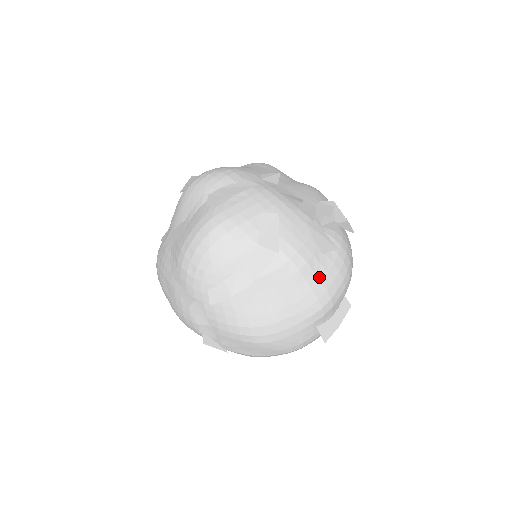
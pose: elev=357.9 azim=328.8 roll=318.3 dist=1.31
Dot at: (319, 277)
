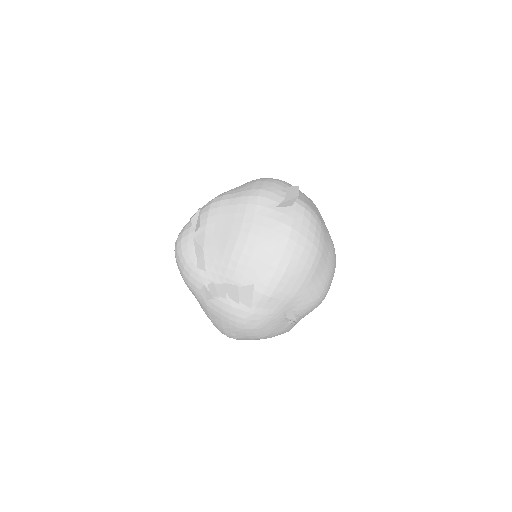
Dot at: (239, 192)
